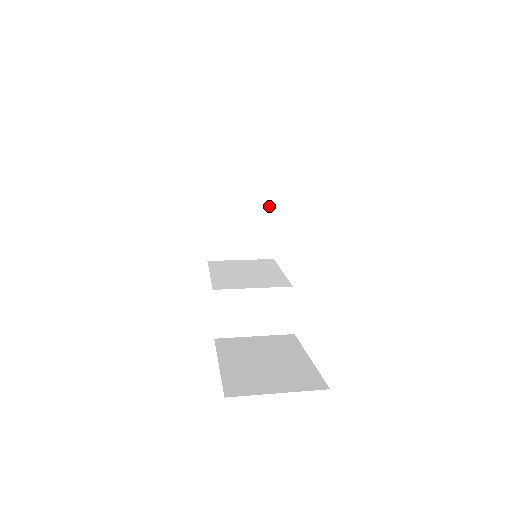
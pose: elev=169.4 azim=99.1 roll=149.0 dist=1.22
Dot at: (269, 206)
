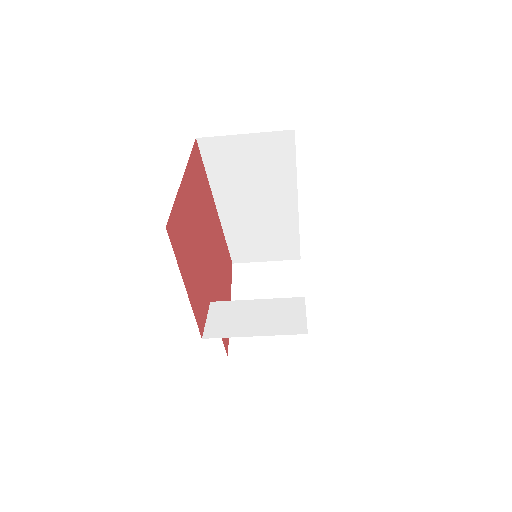
Dot at: occluded
